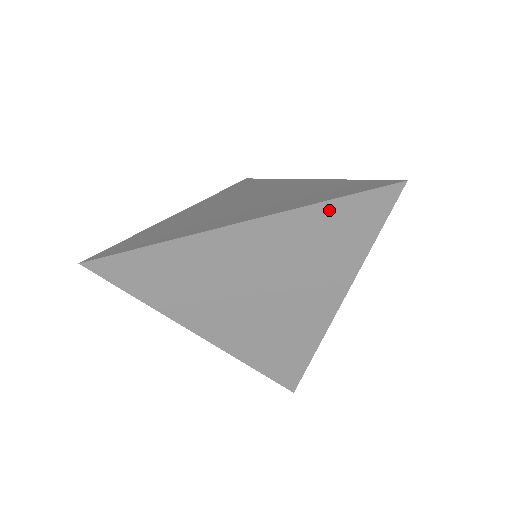
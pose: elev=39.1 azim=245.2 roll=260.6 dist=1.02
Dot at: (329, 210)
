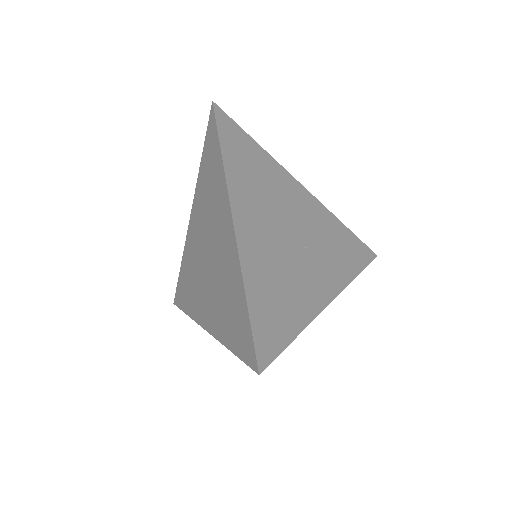
Dot at: occluded
